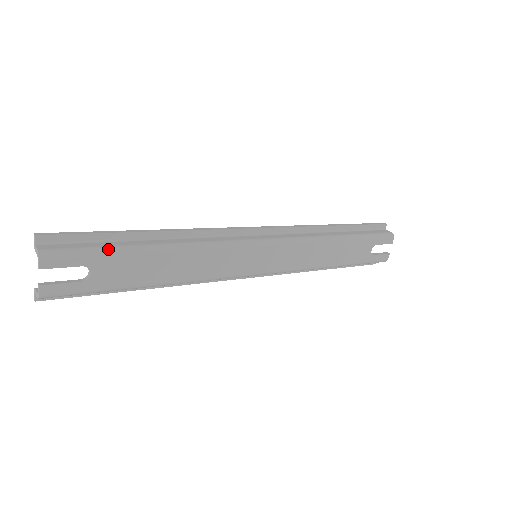
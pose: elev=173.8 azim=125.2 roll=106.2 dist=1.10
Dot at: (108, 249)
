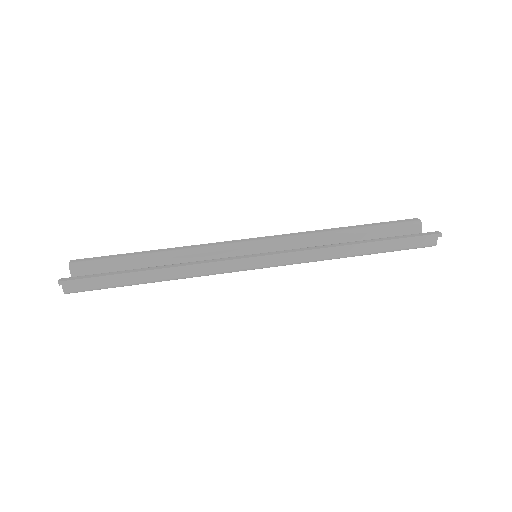
Dot at: (115, 287)
